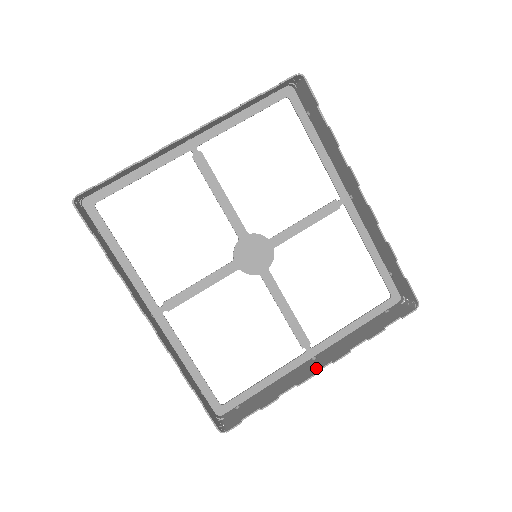
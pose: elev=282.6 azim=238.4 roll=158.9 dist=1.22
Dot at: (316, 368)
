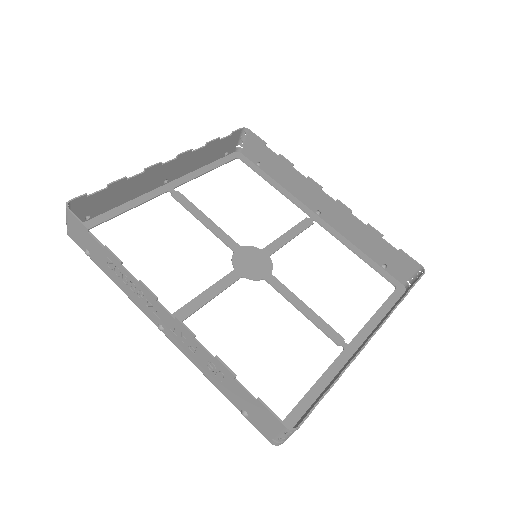
Dot at: (364, 343)
